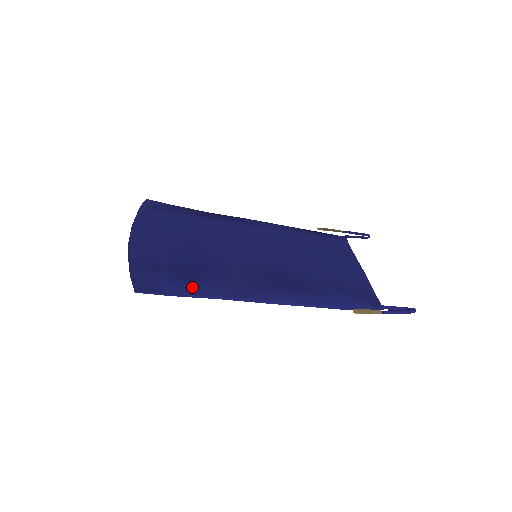
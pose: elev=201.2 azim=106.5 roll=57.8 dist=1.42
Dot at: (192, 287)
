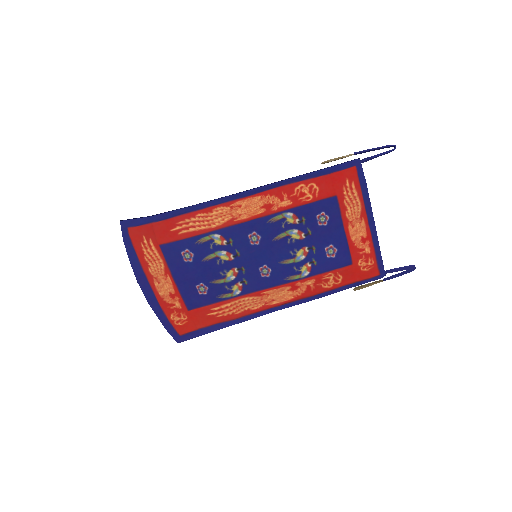
Dot at: (171, 221)
